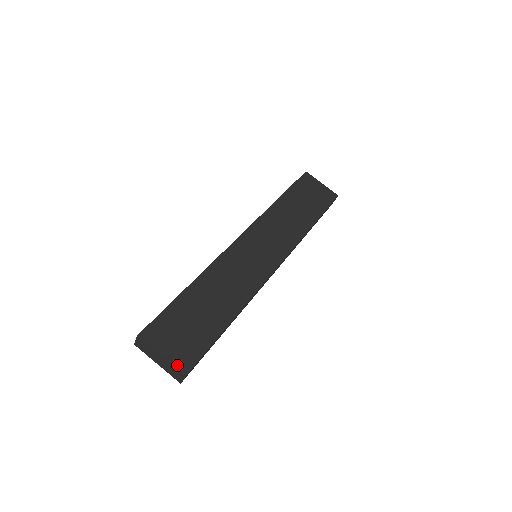
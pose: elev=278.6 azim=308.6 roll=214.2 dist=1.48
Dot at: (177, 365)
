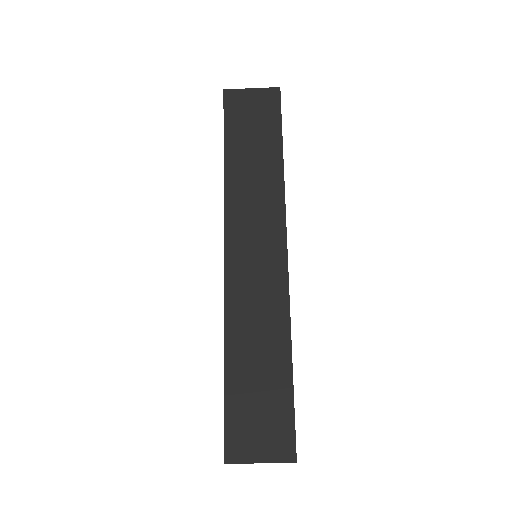
Dot at: (281, 459)
